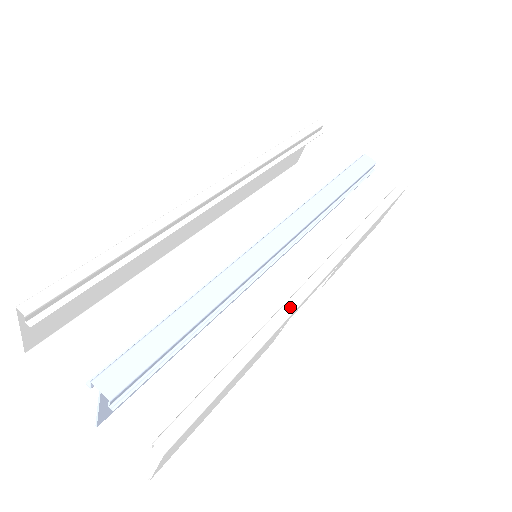
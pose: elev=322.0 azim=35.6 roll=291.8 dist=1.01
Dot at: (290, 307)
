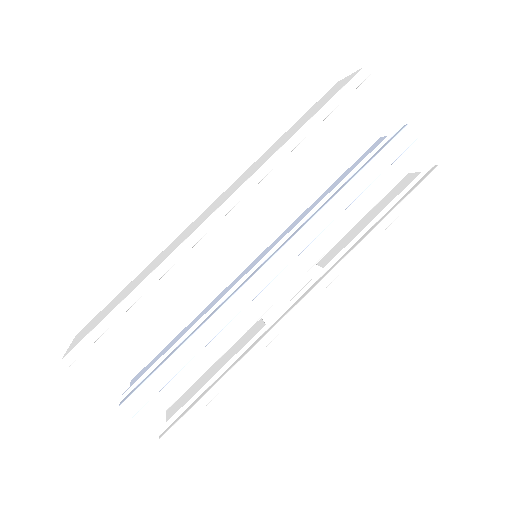
Dot at: (266, 341)
